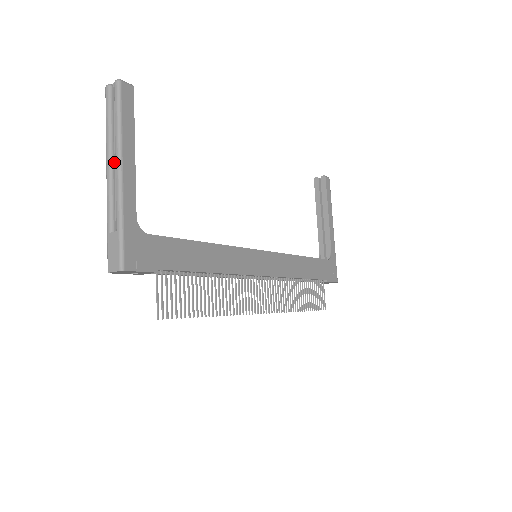
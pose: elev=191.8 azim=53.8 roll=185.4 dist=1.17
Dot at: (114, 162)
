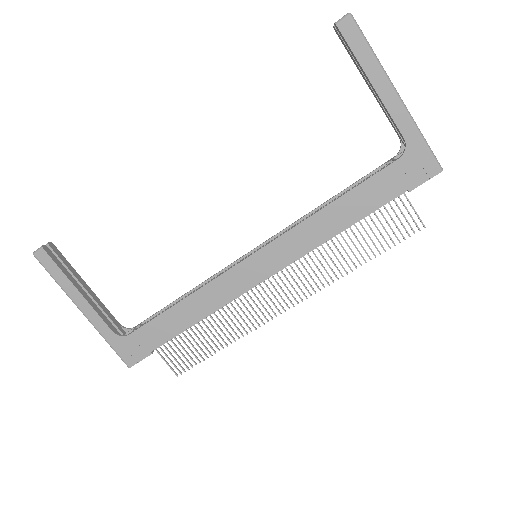
Dot at: occluded
